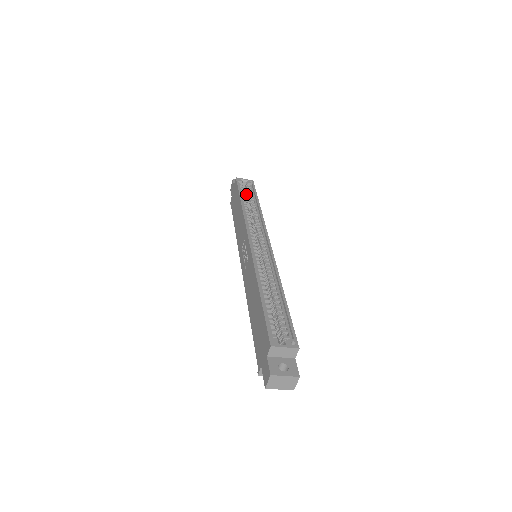
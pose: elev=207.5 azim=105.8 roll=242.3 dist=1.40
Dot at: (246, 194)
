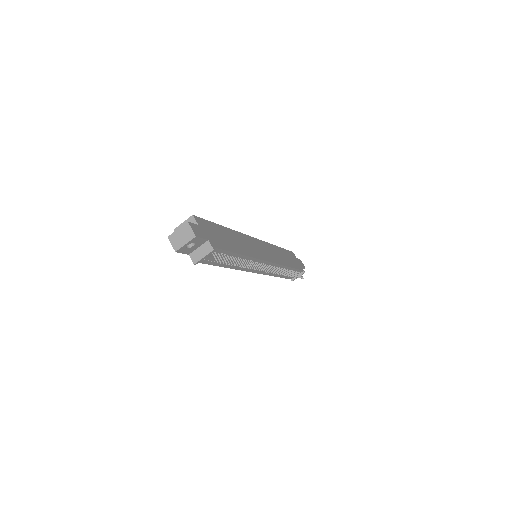
Dot at: occluded
